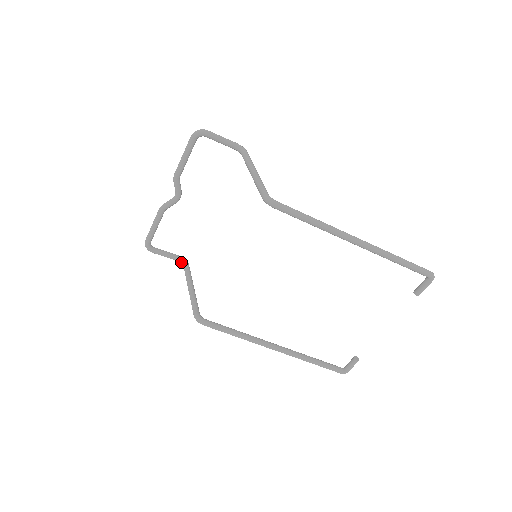
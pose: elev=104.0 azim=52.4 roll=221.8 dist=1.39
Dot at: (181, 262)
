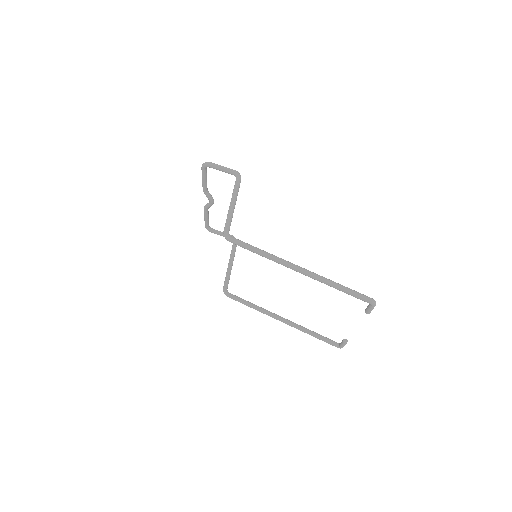
Dot at: occluded
